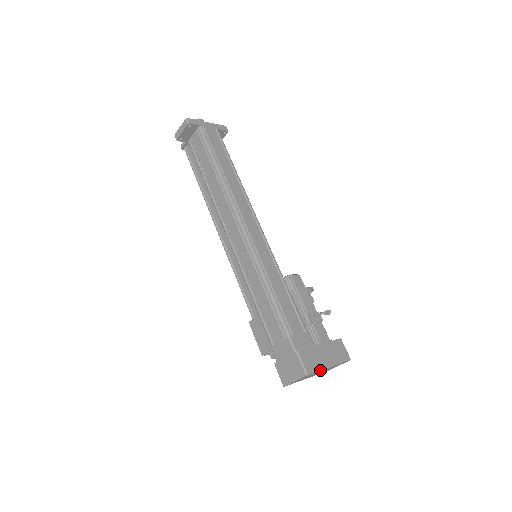
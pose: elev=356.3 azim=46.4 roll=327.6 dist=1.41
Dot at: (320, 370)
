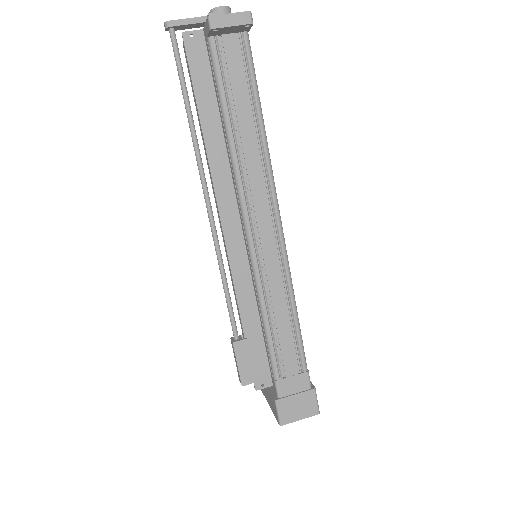
Dot at: occluded
